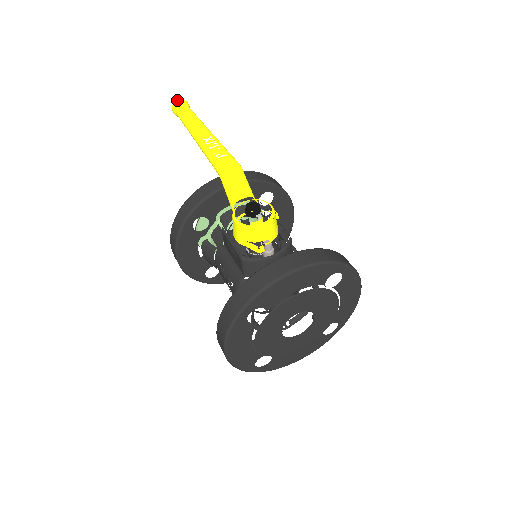
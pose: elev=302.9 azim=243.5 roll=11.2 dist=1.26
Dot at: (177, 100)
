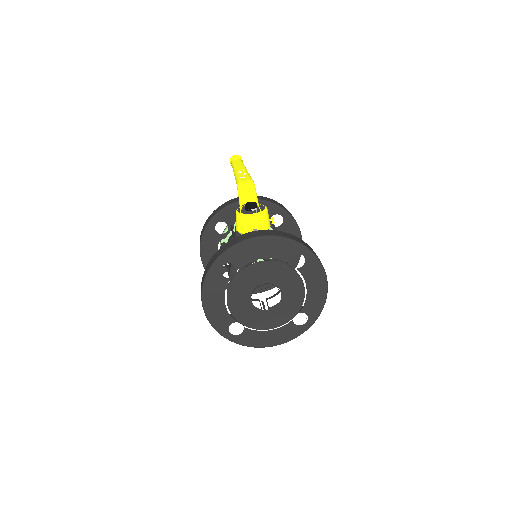
Dot at: (234, 155)
